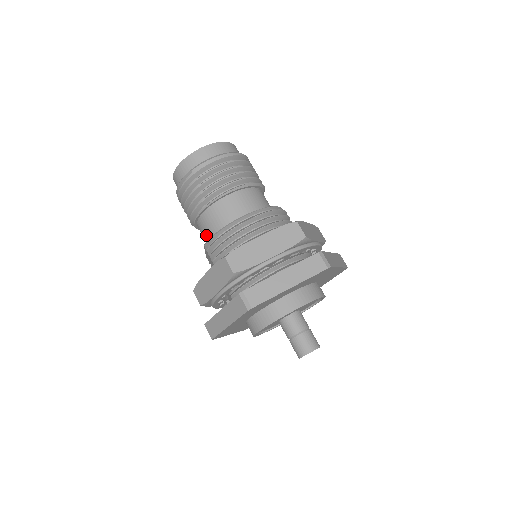
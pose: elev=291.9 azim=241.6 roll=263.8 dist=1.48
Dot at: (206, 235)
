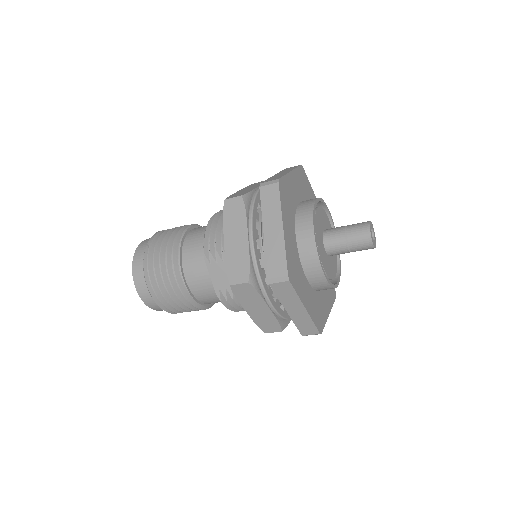
Dot at: (200, 264)
